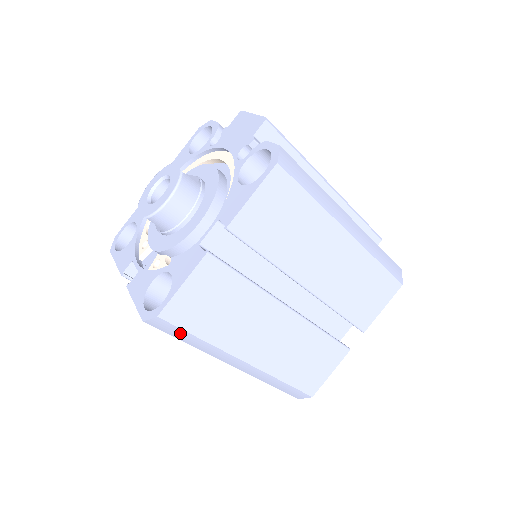
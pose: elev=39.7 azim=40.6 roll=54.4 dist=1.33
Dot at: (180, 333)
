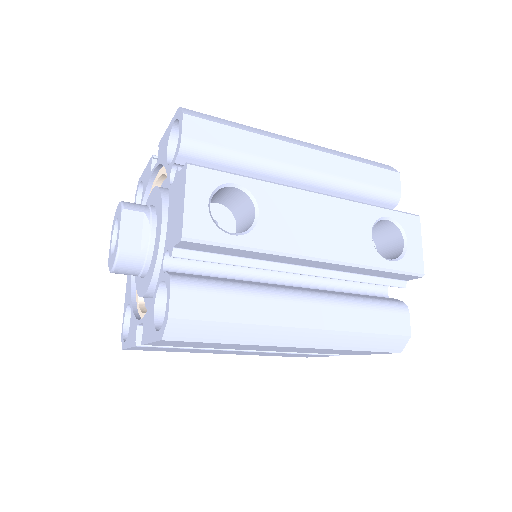
Dot at: occluded
